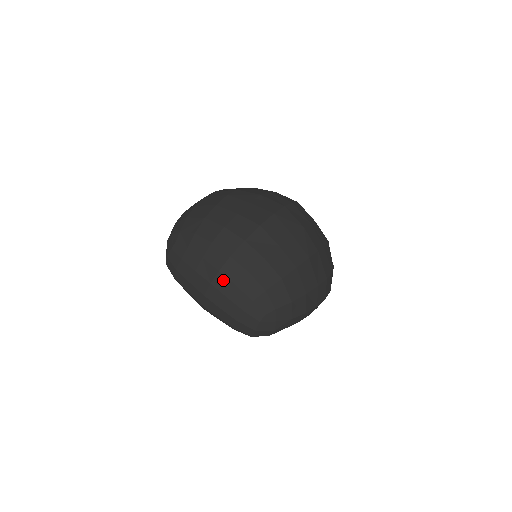
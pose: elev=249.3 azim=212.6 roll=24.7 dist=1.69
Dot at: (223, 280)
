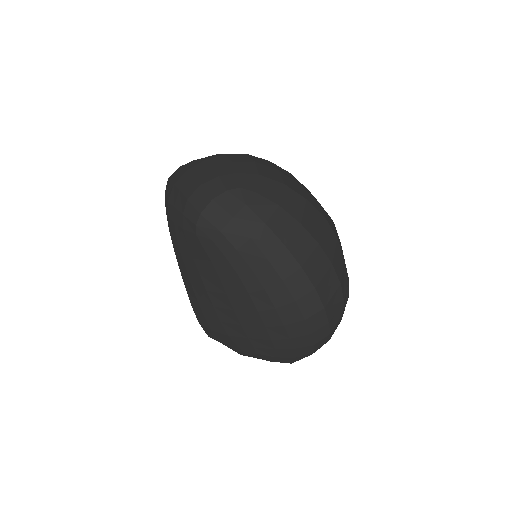
Dot at: (222, 158)
